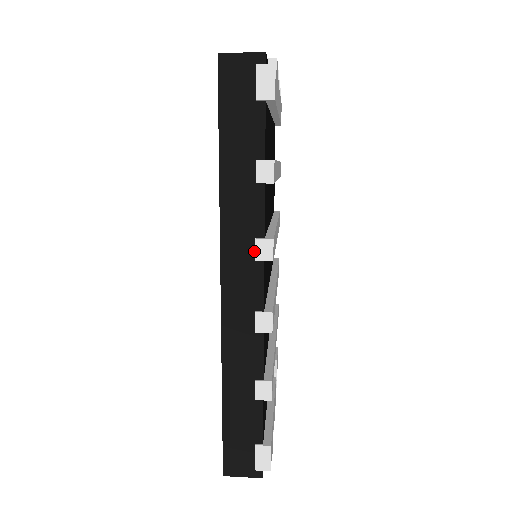
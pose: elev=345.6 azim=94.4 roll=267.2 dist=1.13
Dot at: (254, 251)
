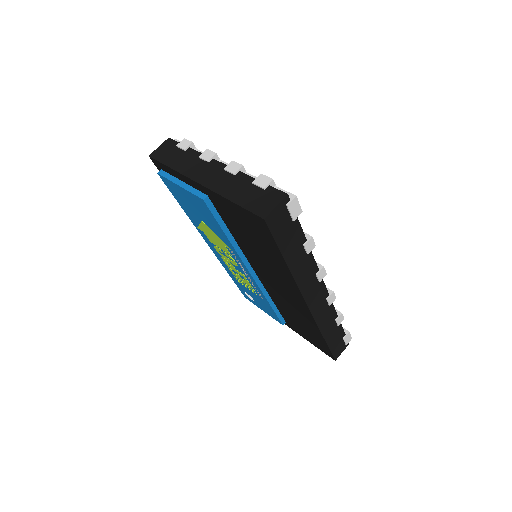
Dot at: (317, 279)
